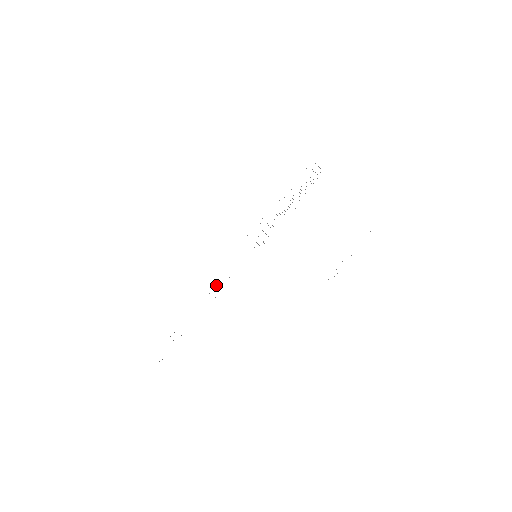
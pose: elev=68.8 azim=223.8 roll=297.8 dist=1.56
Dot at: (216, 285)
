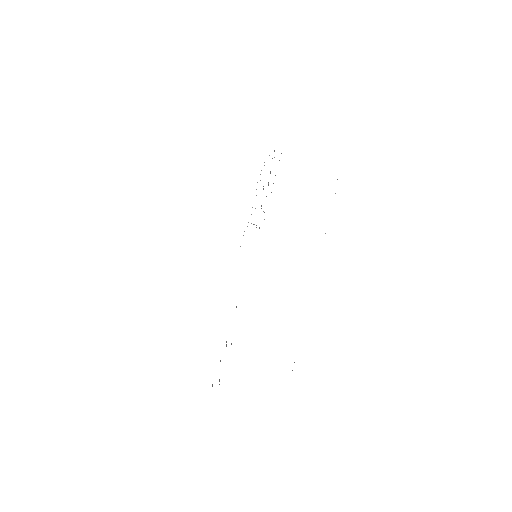
Dot at: occluded
